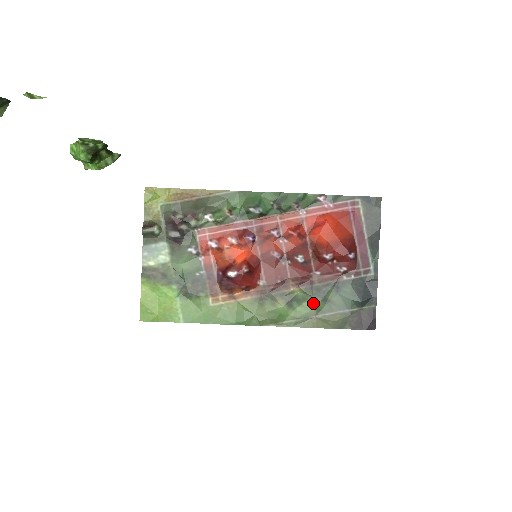
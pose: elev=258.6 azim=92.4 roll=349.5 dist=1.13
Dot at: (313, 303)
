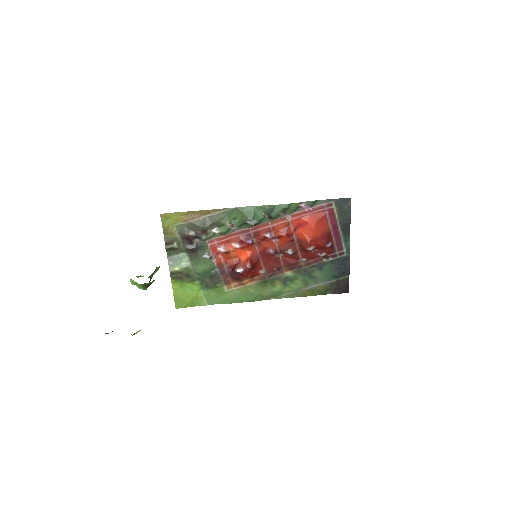
Dot at: (302, 280)
